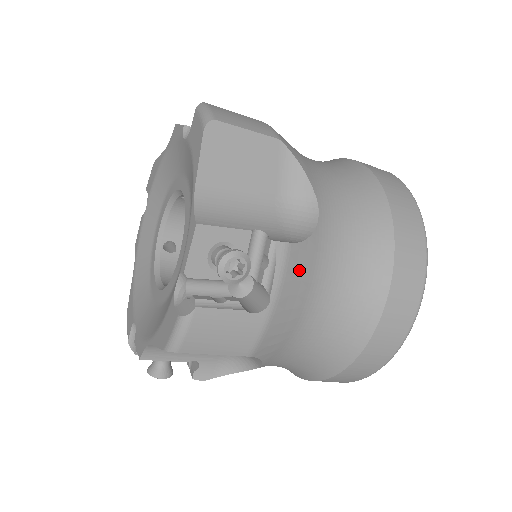
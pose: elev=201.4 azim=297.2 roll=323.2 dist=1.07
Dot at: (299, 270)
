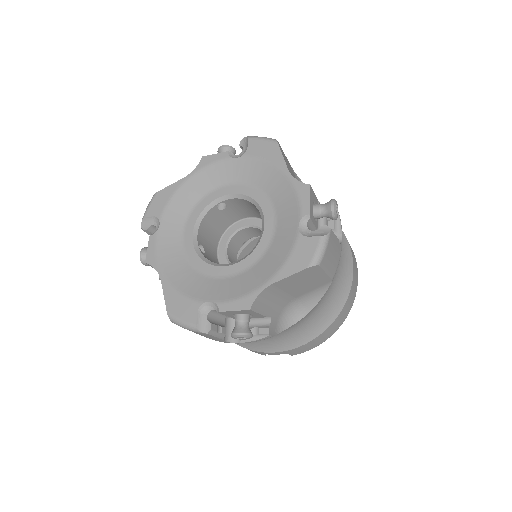
Dot at: occluded
